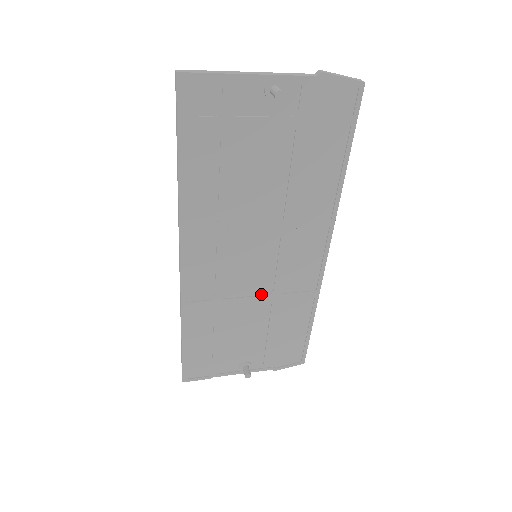
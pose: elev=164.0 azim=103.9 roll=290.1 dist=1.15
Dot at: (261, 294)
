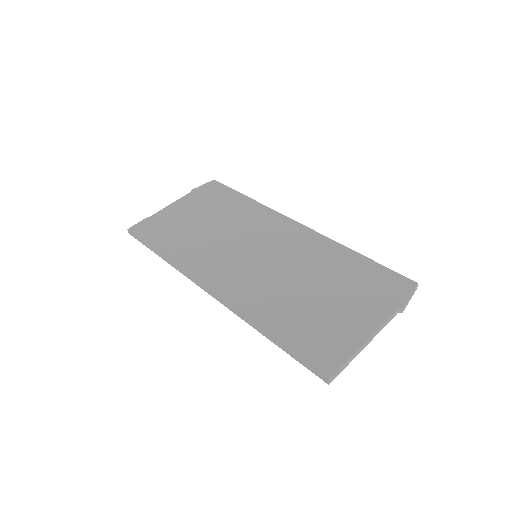
Dot at: occluded
